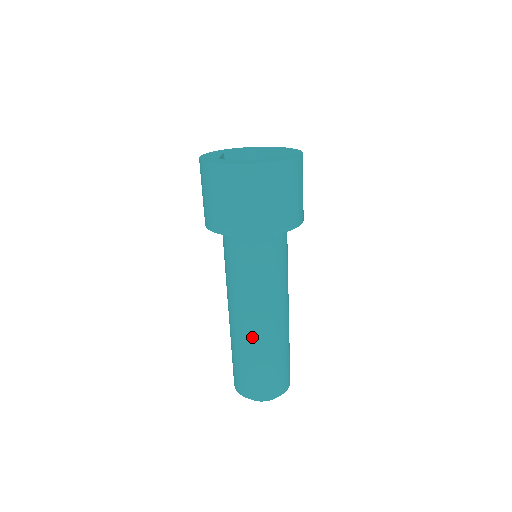
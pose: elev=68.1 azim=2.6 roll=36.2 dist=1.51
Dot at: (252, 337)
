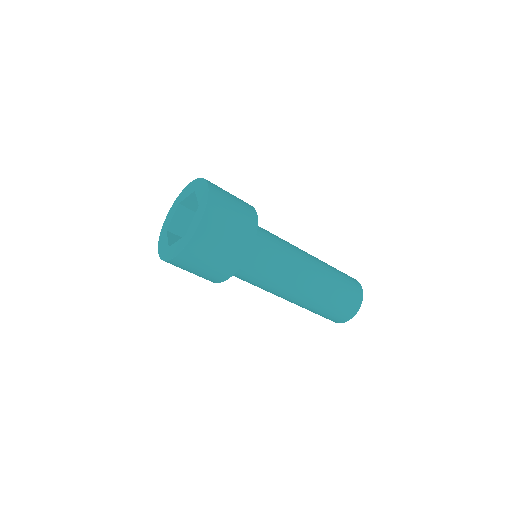
Dot at: (308, 298)
